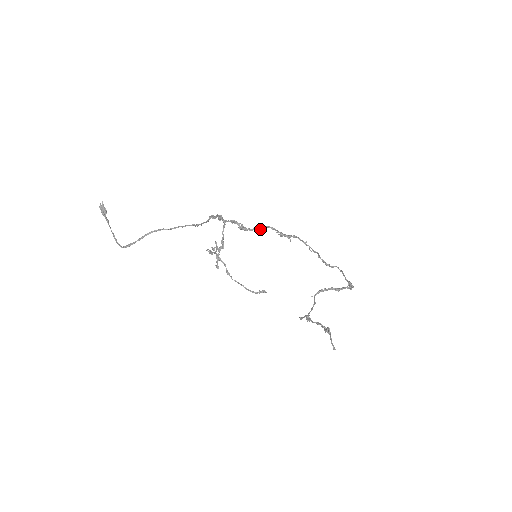
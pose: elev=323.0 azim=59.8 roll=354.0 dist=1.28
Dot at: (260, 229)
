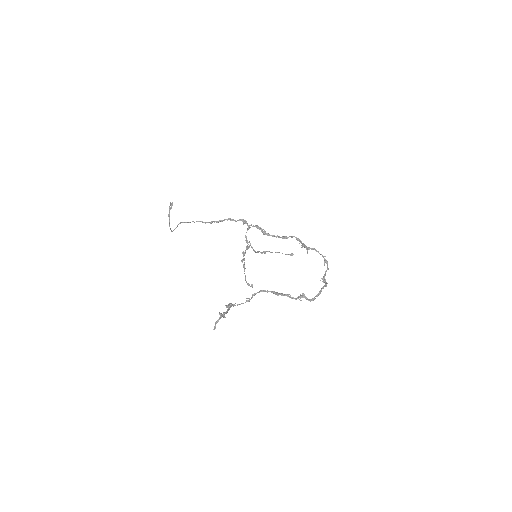
Dot at: (283, 237)
